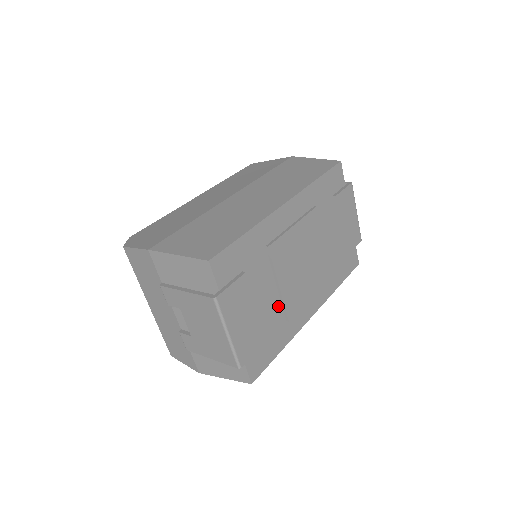
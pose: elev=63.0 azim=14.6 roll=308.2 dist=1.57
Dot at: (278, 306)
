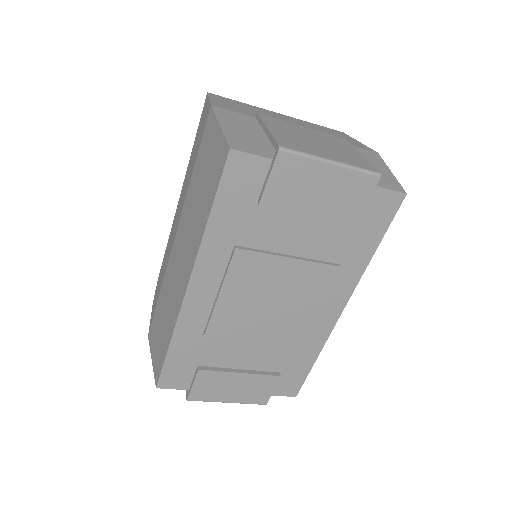
Dot at: (274, 346)
